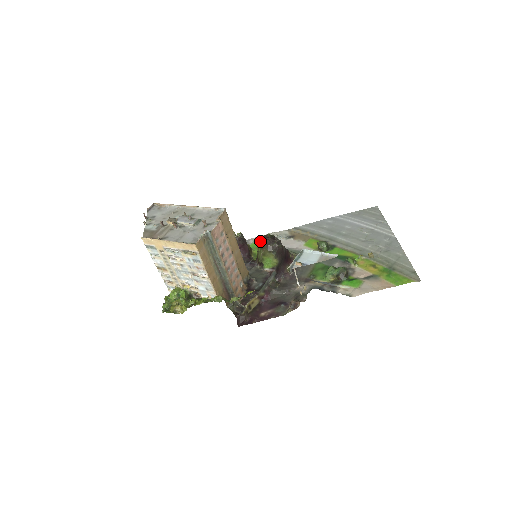
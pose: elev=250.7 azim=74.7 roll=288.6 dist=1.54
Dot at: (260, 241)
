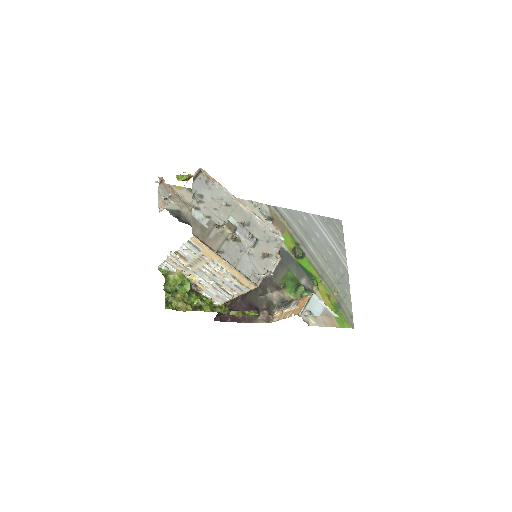
Dot at: occluded
